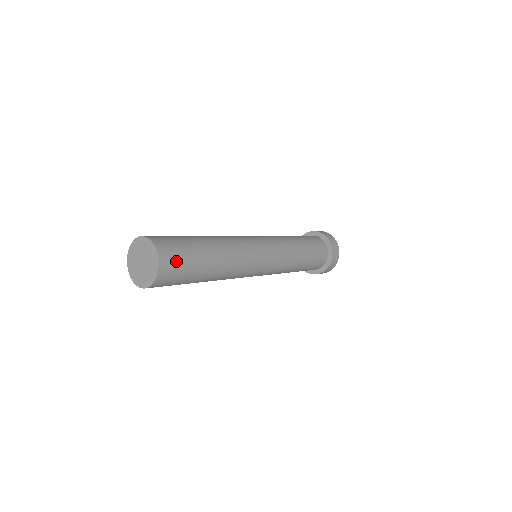
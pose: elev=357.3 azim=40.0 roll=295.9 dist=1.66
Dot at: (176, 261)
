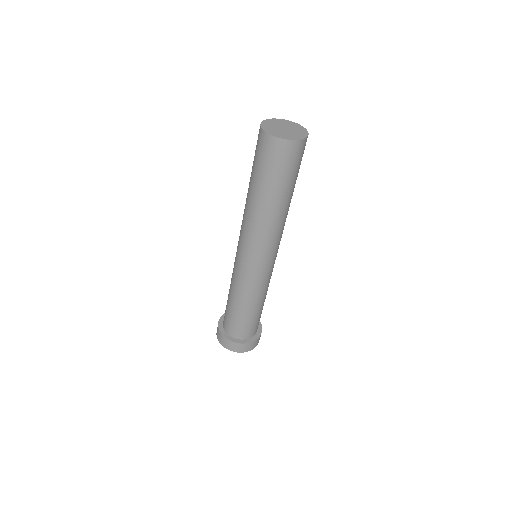
Dot at: occluded
